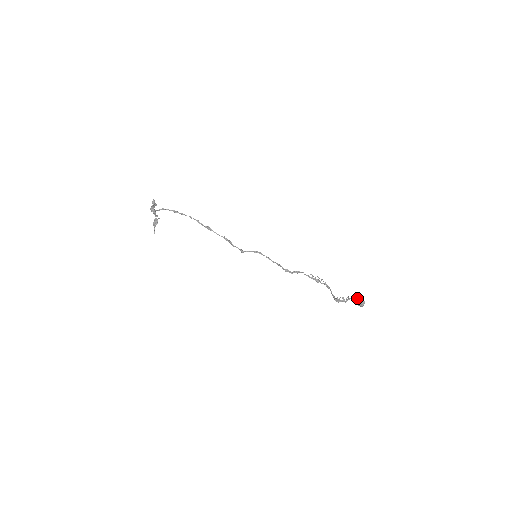
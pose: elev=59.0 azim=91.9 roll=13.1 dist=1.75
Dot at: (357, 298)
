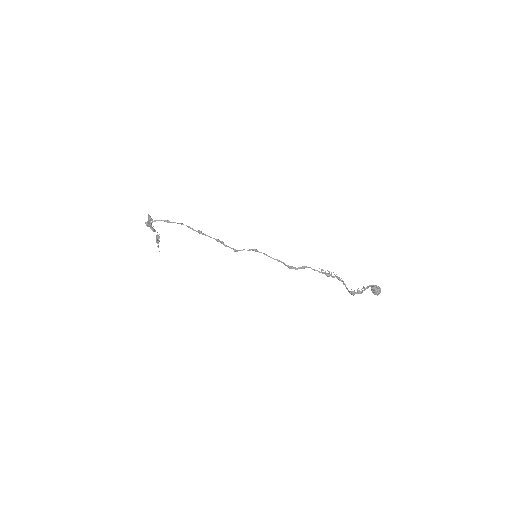
Dot at: (371, 286)
